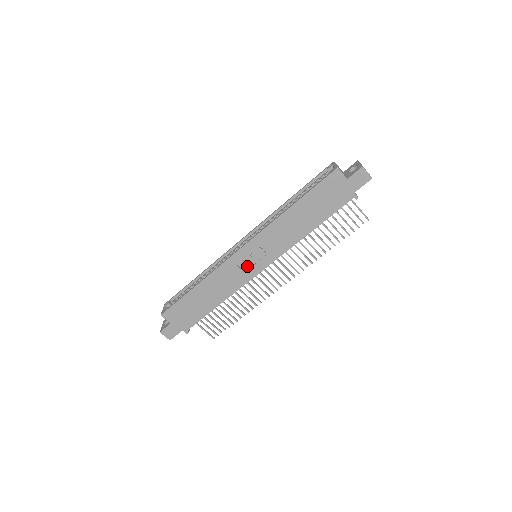
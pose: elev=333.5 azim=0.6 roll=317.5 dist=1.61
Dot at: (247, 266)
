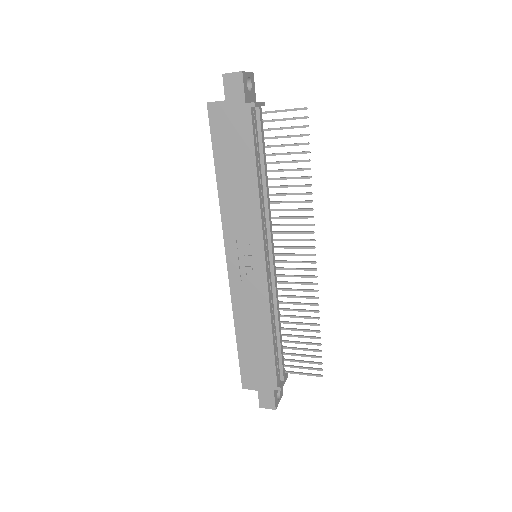
Dot at: (250, 273)
